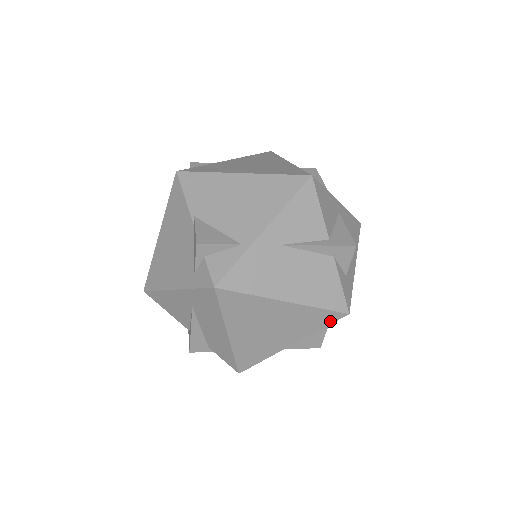
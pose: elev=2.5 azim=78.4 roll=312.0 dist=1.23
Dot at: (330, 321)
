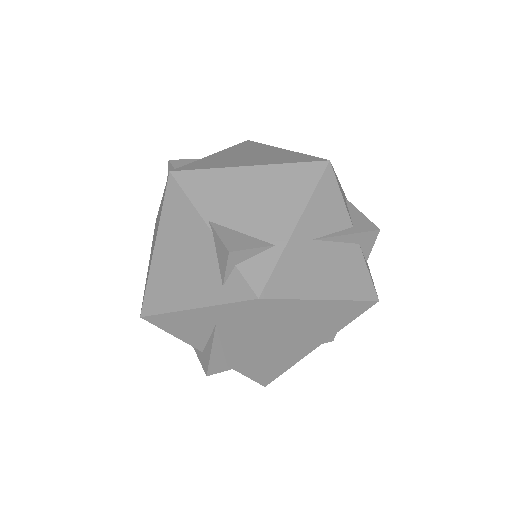
Dot at: (361, 312)
